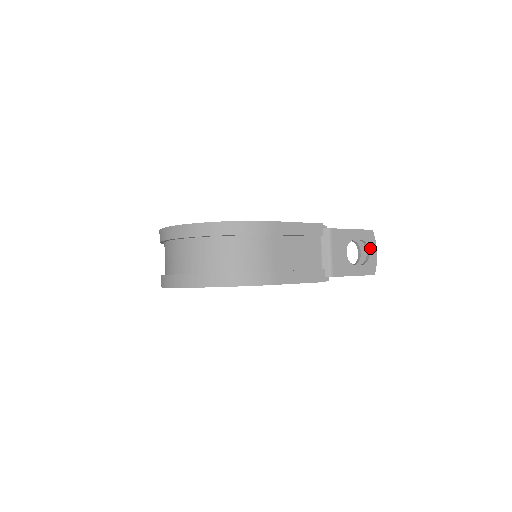
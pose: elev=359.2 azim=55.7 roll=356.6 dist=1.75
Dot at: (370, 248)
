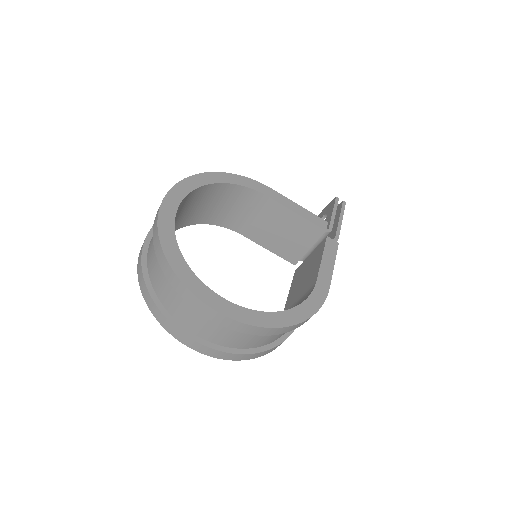
Dot at: occluded
